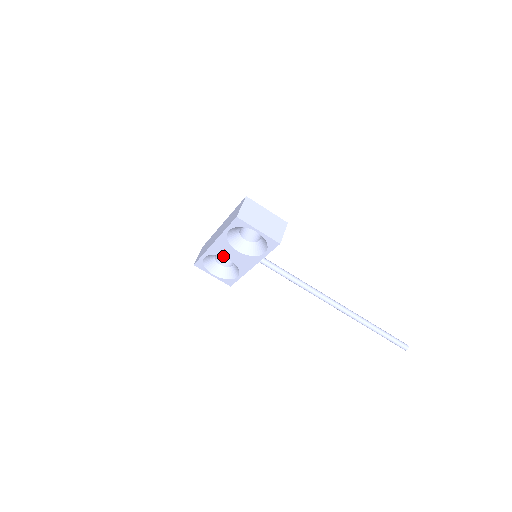
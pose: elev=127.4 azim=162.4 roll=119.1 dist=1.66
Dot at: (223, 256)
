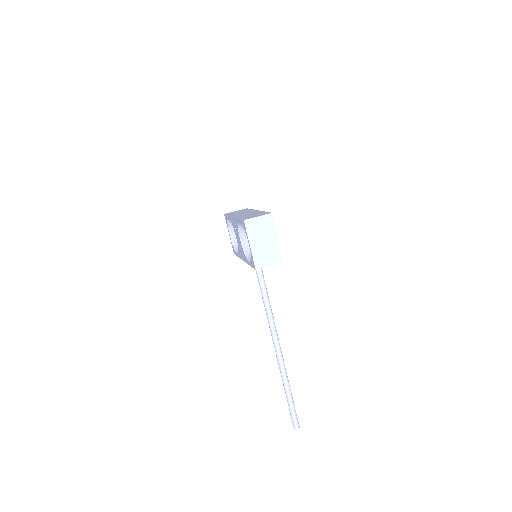
Dot at: (235, 231)
